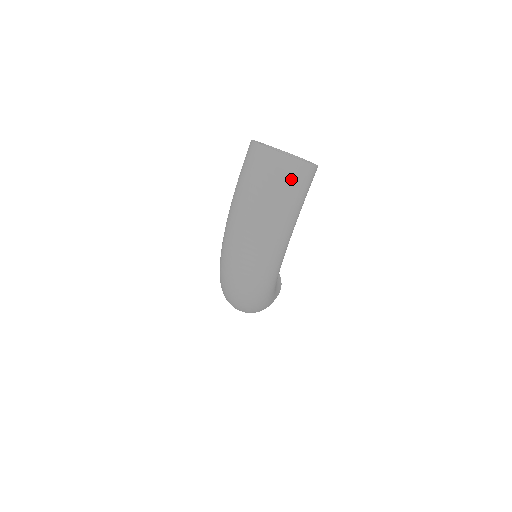
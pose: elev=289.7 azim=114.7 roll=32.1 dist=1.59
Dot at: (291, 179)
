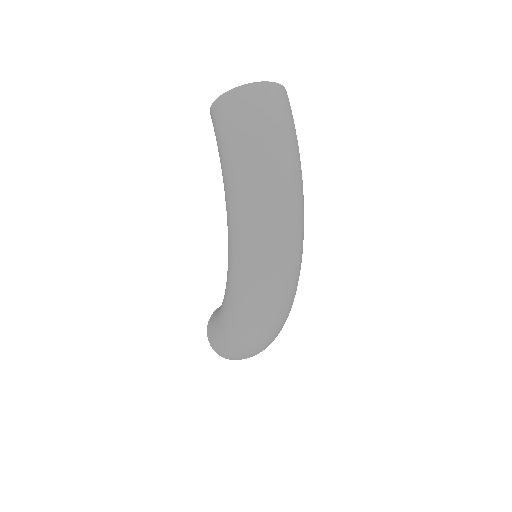
Dot at: (286, 106)
